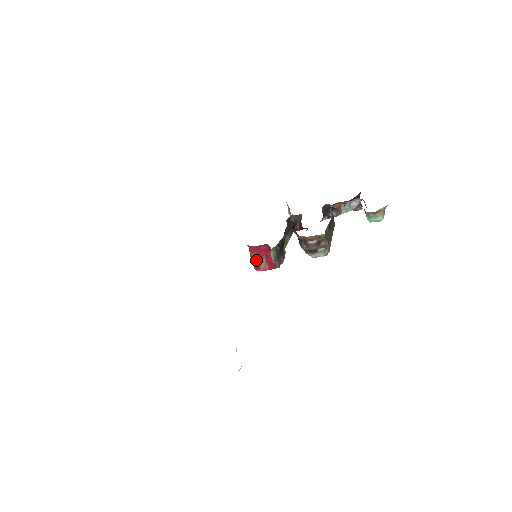
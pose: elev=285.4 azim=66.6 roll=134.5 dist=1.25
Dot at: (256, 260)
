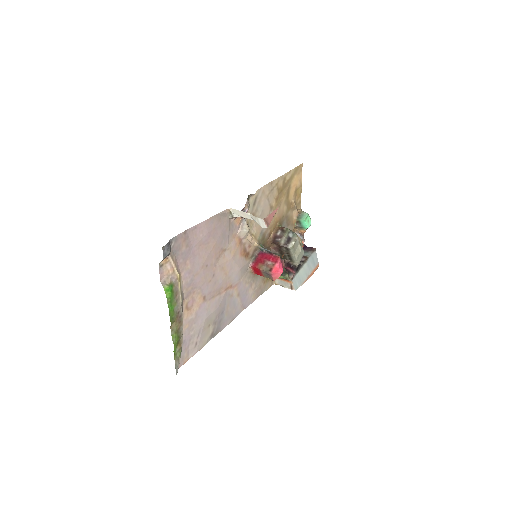
Dot at: (264, 267)
